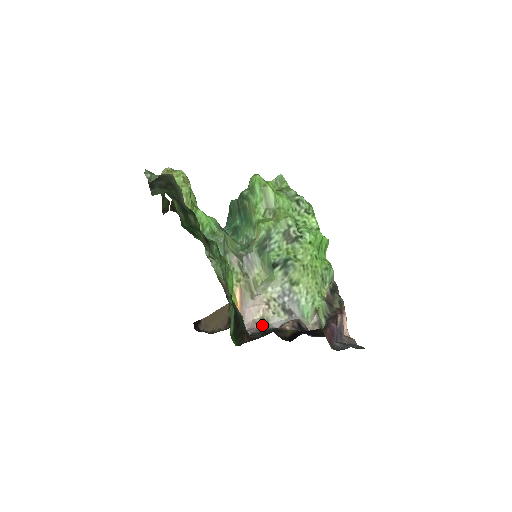
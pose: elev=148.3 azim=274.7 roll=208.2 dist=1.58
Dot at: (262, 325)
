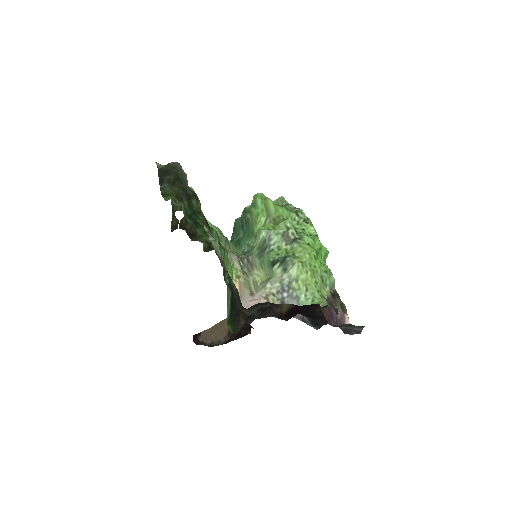
Dot at: occluded
